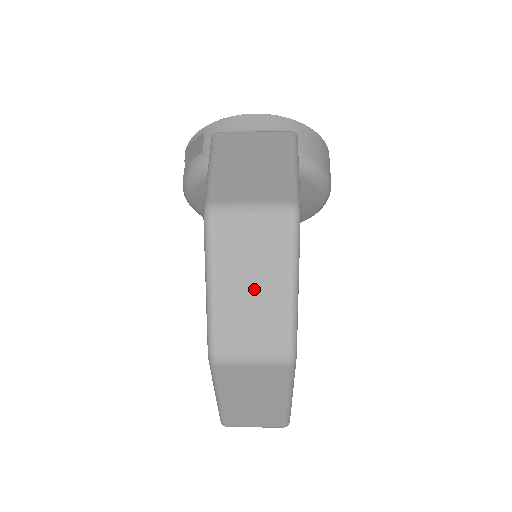
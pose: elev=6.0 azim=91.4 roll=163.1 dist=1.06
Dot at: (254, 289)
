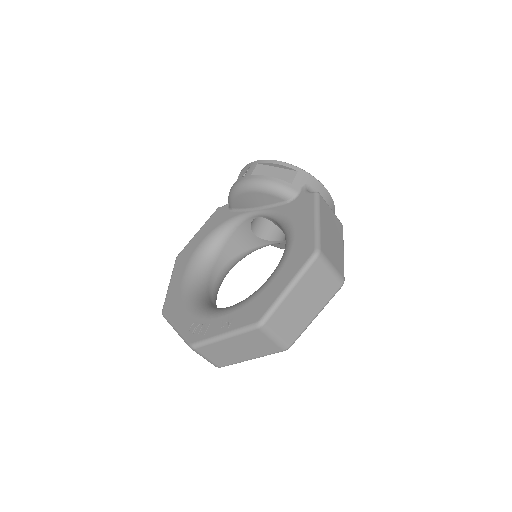
Dot at: (303, 306)
